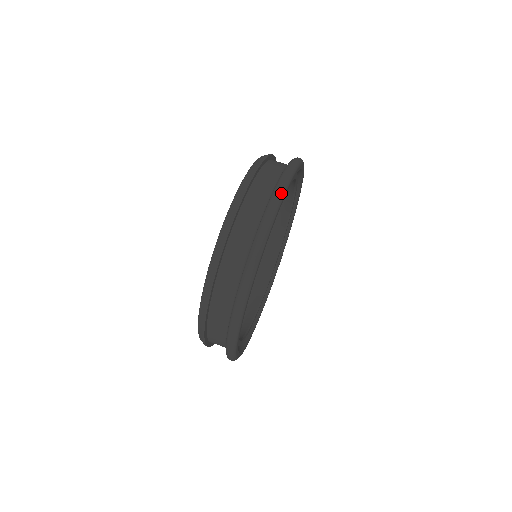
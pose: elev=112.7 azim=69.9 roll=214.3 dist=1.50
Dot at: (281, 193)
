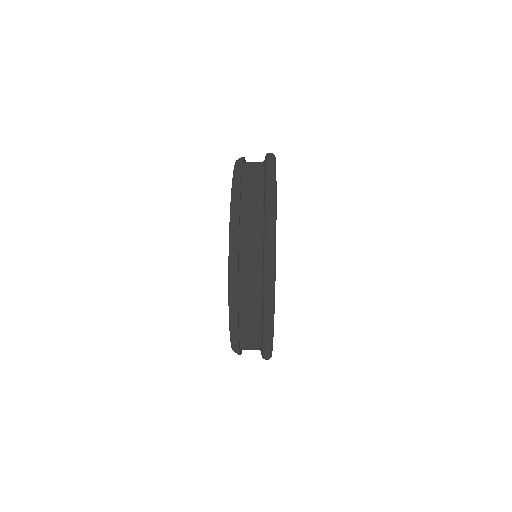
Dot at: occluded
